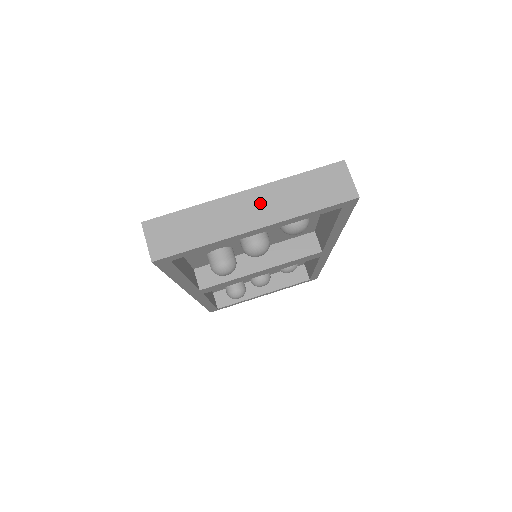
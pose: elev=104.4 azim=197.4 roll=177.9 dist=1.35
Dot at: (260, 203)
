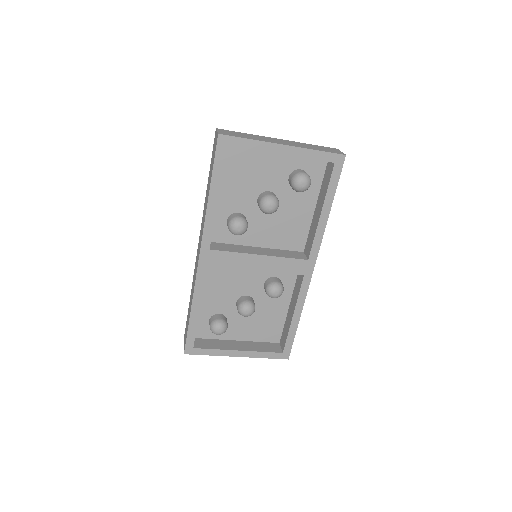
Dot at: (288, 142)
